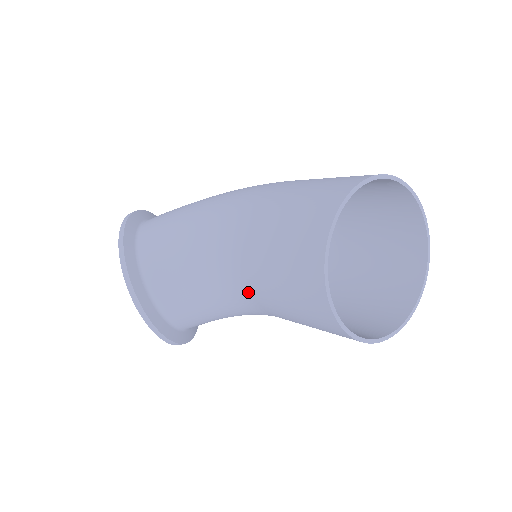
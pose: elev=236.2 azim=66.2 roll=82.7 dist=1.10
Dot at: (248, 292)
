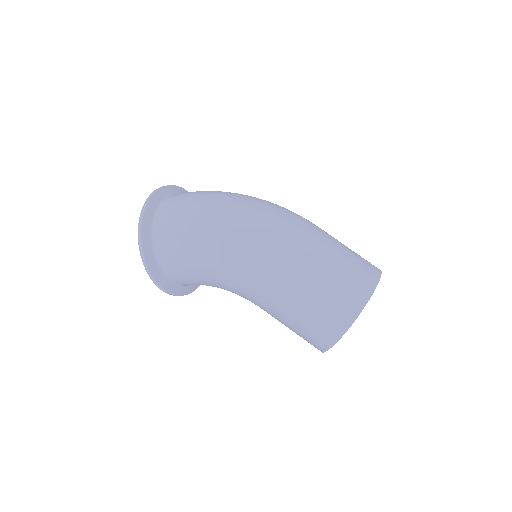
Dot at: occluded
